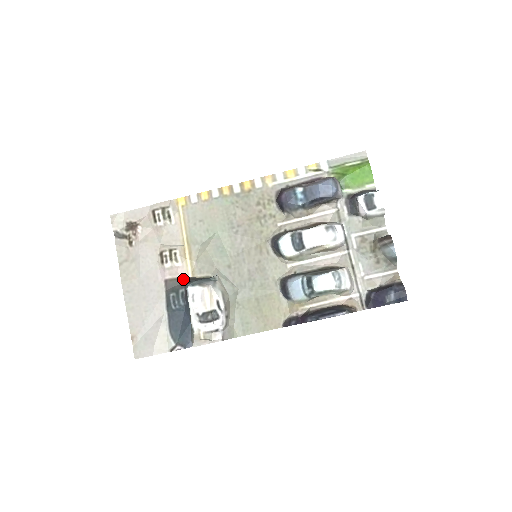
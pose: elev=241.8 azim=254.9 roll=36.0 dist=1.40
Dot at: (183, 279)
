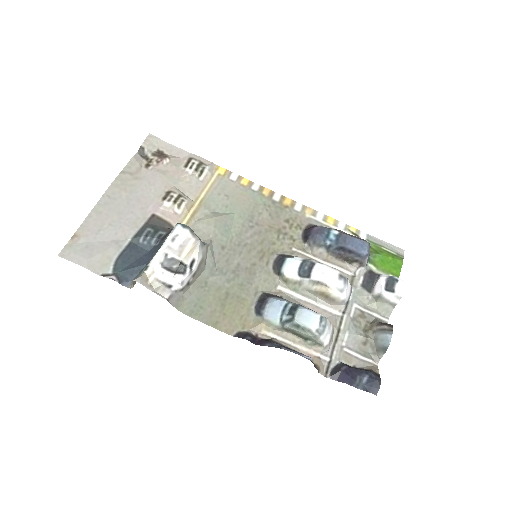
Dot at: (171, 226)
